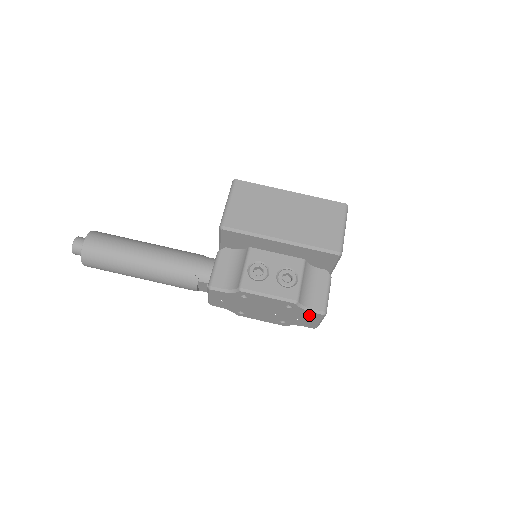
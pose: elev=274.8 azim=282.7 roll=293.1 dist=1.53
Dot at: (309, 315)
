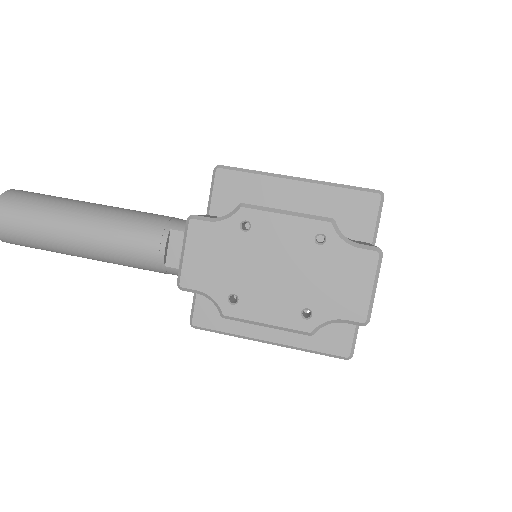
Dot at: (354, 263)
